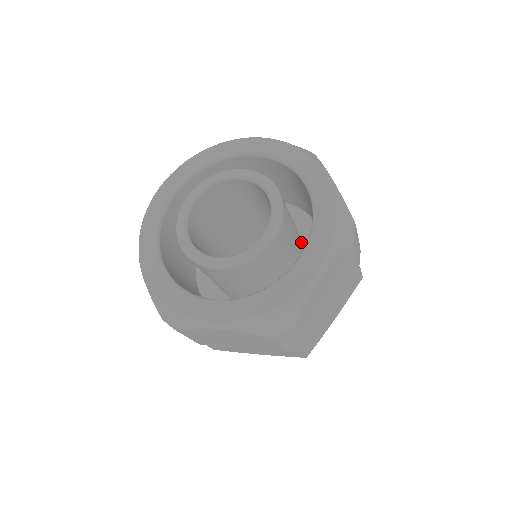
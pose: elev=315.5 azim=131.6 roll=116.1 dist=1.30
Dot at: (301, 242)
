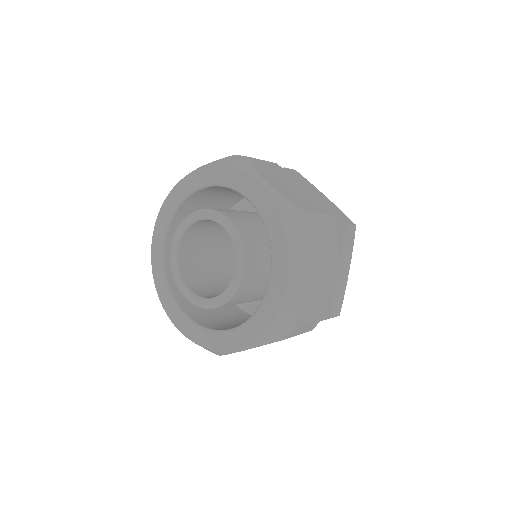
Dot at: occluded
